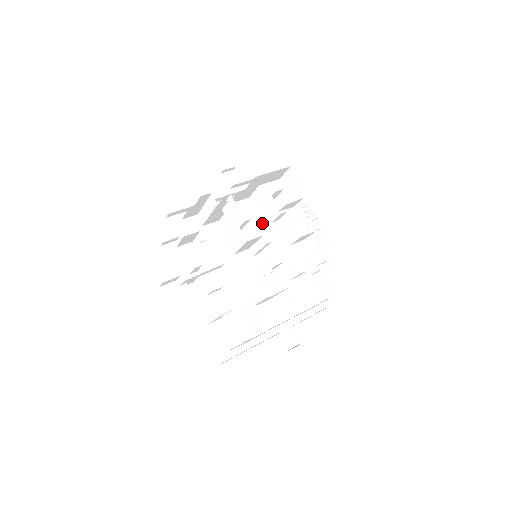
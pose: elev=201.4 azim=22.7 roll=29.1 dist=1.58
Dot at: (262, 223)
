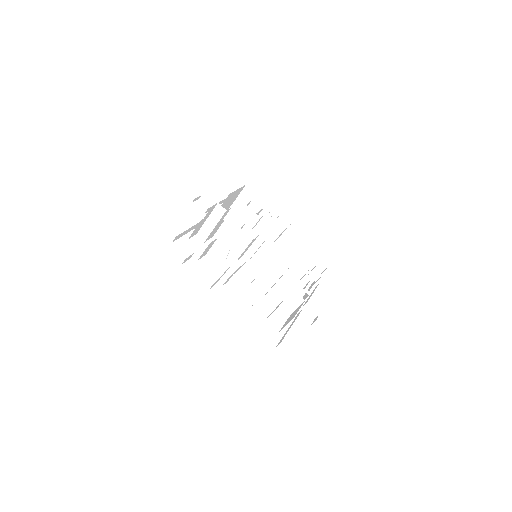
Dot at: occluded
